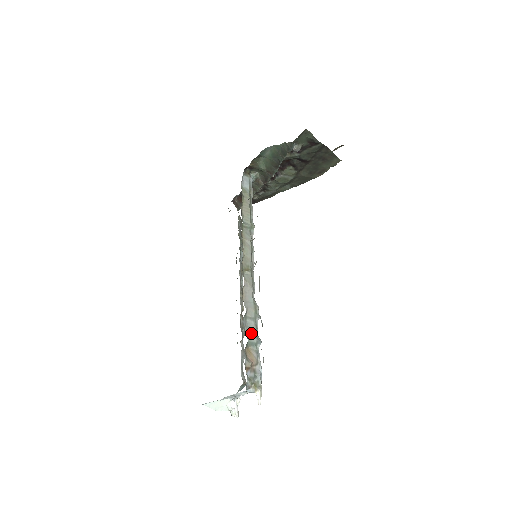
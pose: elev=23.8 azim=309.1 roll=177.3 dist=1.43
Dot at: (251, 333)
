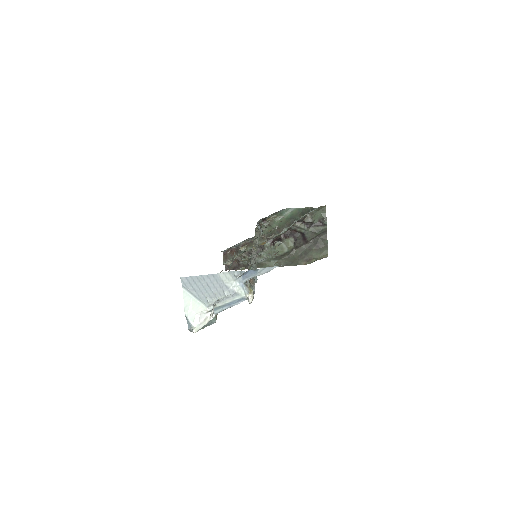
Dot at: (253, 268)
